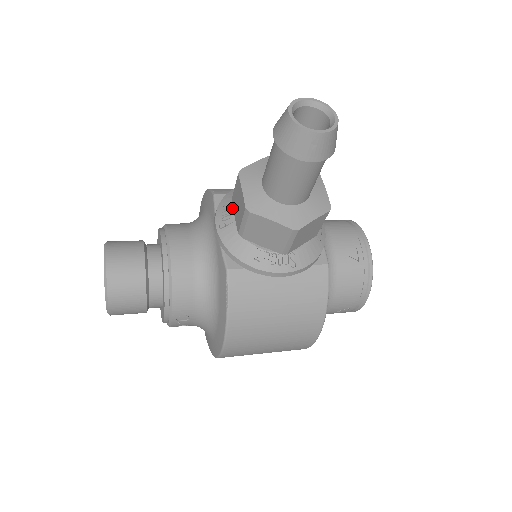
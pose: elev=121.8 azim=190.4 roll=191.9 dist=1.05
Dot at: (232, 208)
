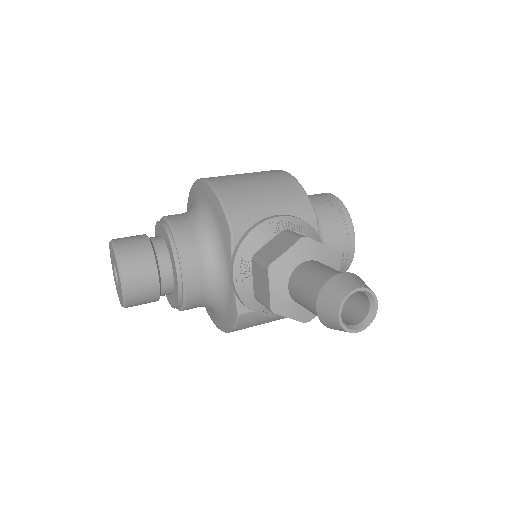
Dot at: (251, 267)
